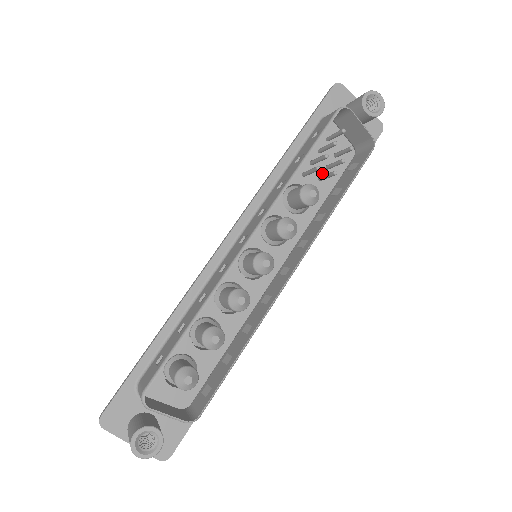
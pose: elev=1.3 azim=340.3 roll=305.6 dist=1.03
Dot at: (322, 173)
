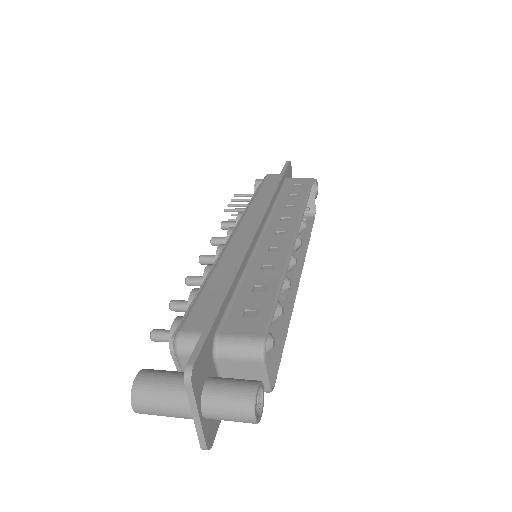
Dot at: occluded
